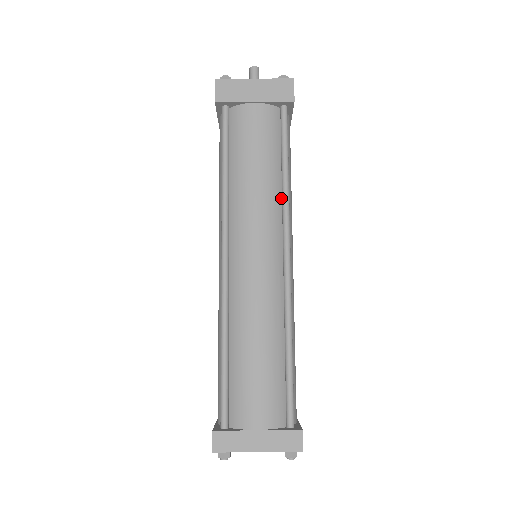
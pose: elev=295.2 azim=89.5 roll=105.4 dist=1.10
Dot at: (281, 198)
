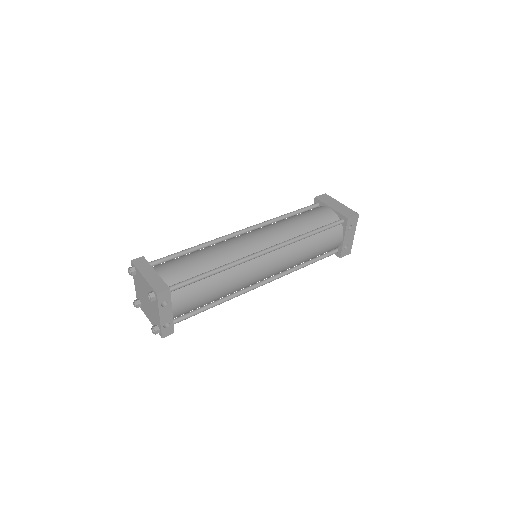
Dot at: occluded
